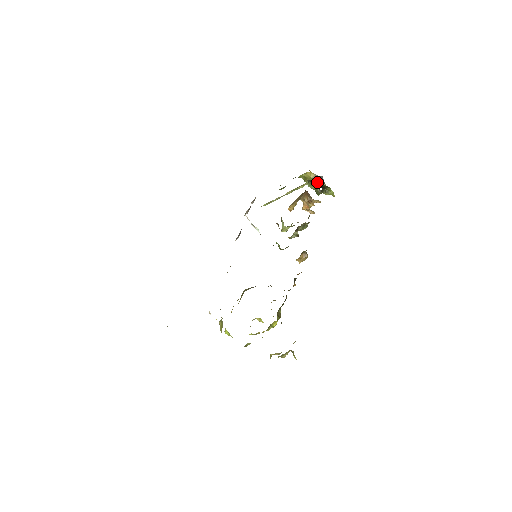
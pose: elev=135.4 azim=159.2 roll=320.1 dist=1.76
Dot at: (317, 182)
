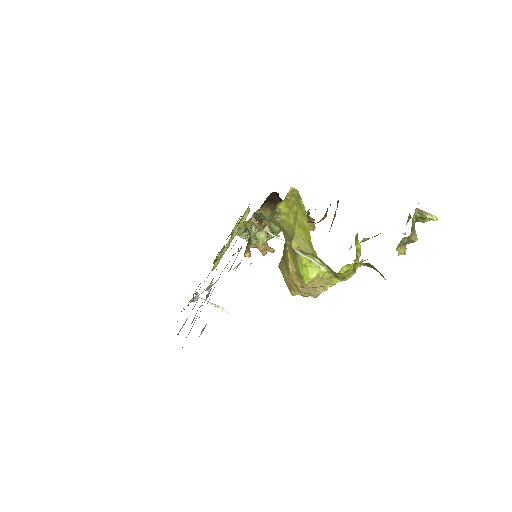
Dot at: occluded
